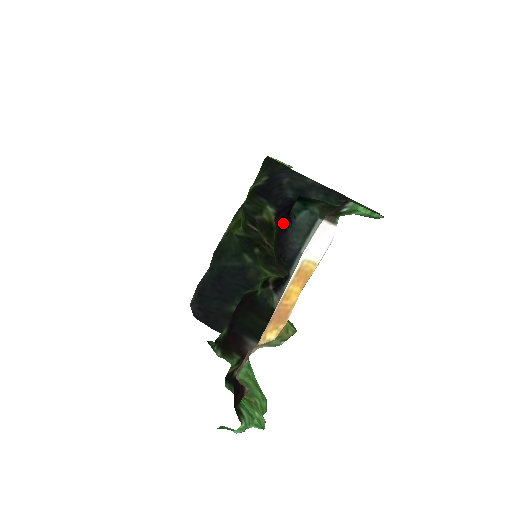
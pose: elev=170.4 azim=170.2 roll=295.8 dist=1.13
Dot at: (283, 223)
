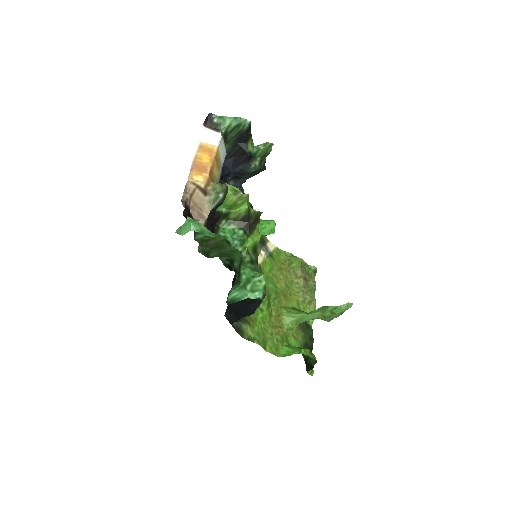
Dot at: occluded
